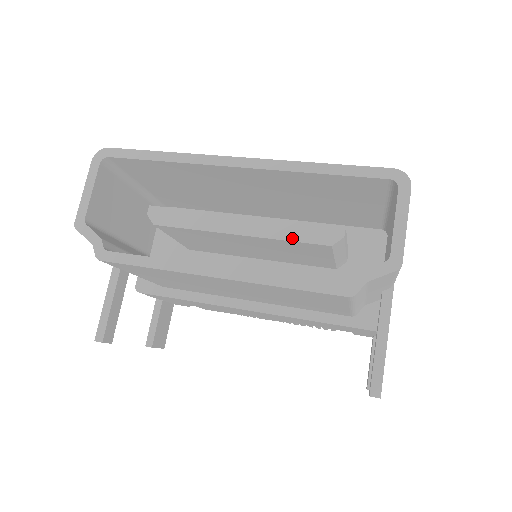
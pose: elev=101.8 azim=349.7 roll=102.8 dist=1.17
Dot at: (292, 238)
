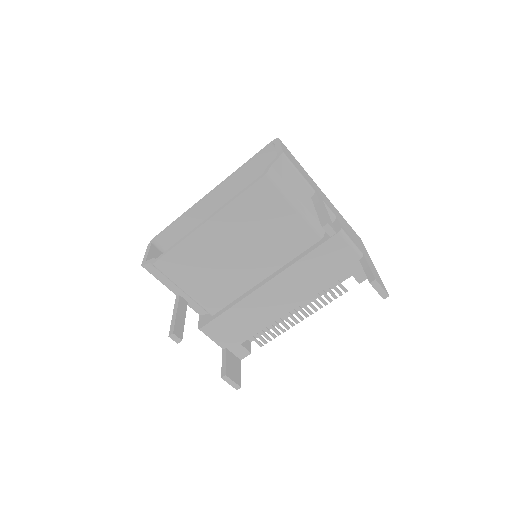
Dot at: occluded
